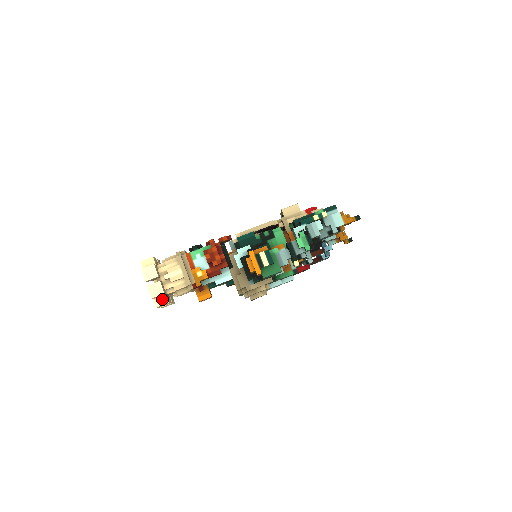
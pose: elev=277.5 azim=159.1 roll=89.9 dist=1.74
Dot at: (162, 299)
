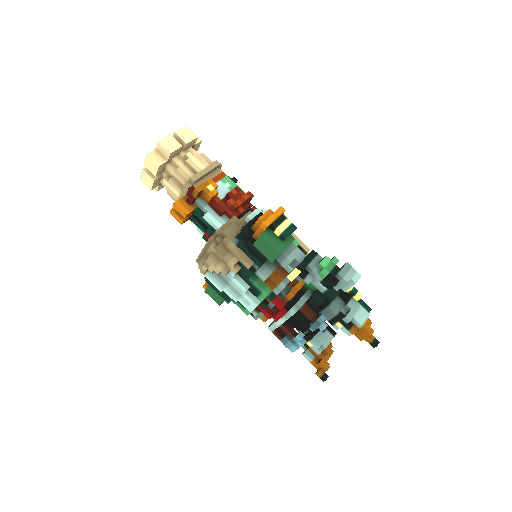
Dot at: (160, 158)
